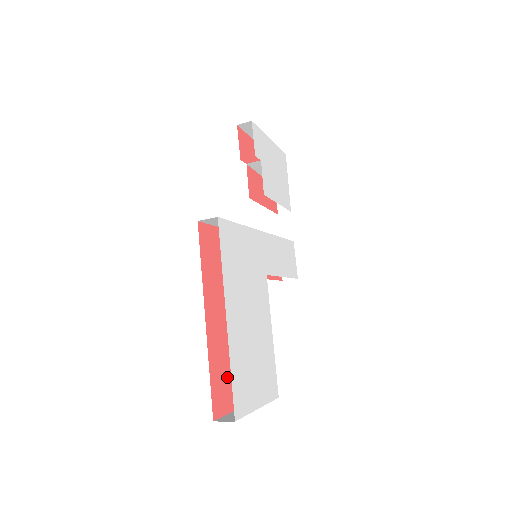
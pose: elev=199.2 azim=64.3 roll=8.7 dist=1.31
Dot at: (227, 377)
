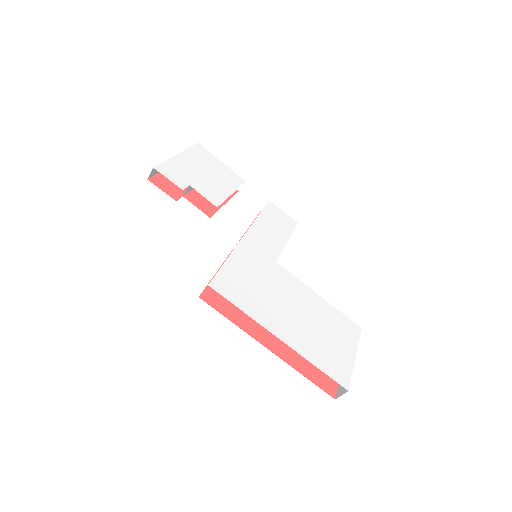
Dot at: occluded
